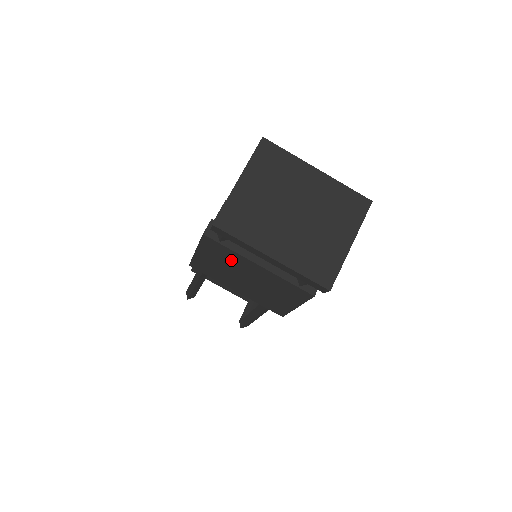
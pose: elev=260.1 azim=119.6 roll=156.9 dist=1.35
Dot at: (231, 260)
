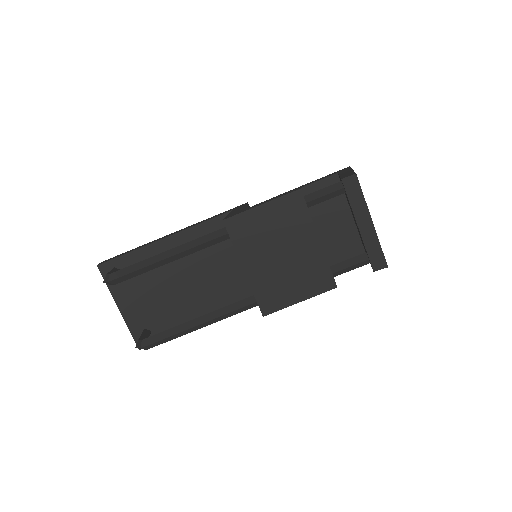
Dot at: (294, 226)
